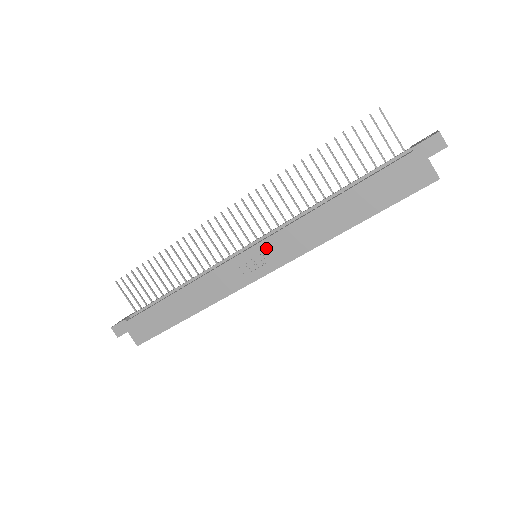
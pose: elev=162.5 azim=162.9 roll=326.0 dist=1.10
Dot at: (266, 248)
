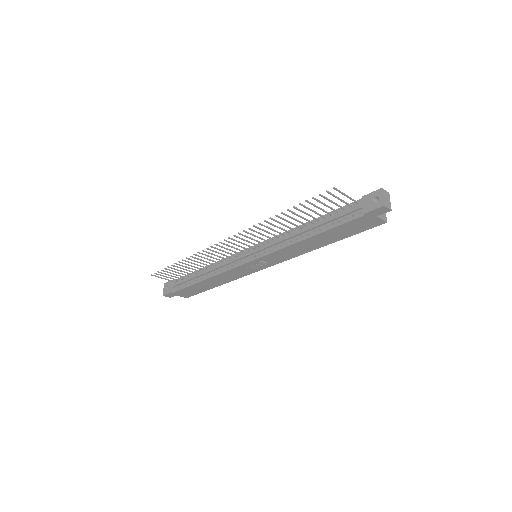
Dot at: (264, 259)
